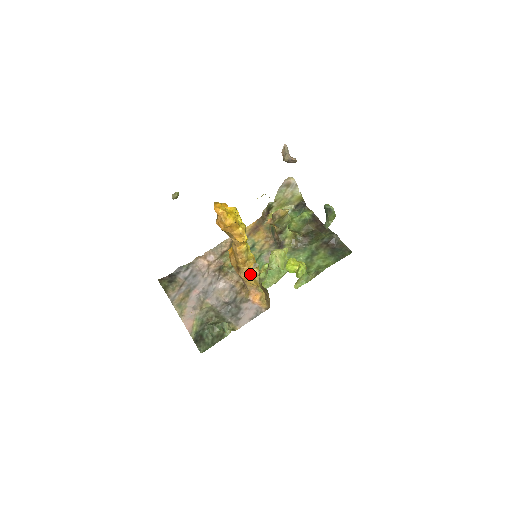
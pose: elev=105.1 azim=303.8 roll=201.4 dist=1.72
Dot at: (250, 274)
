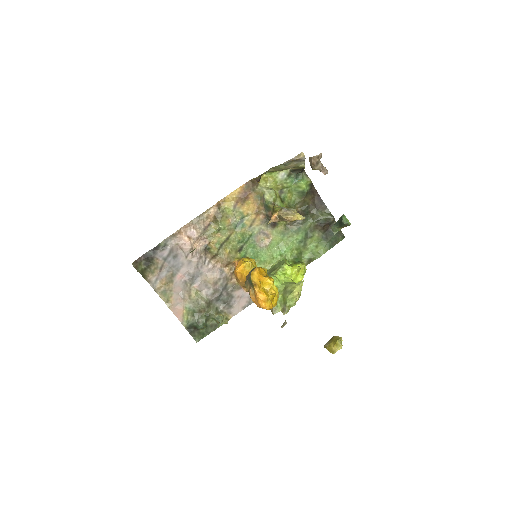
Dot at: occluded
